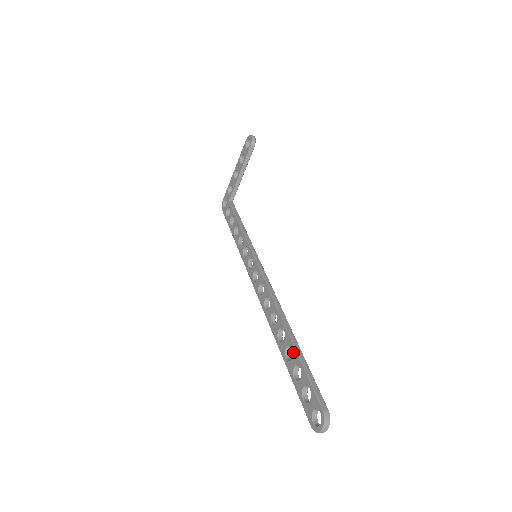
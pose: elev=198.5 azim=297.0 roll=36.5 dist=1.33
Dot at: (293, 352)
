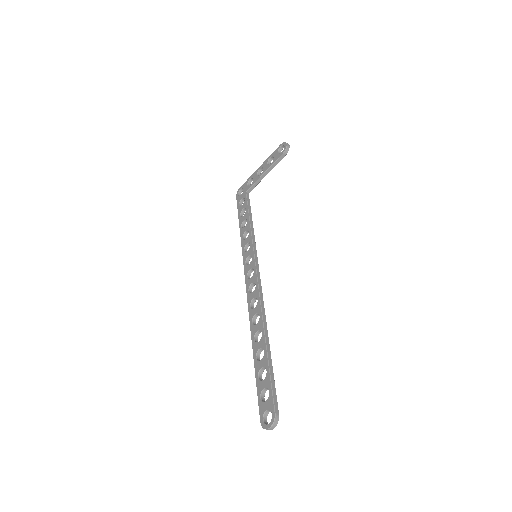
Dot at: (264, 356)
